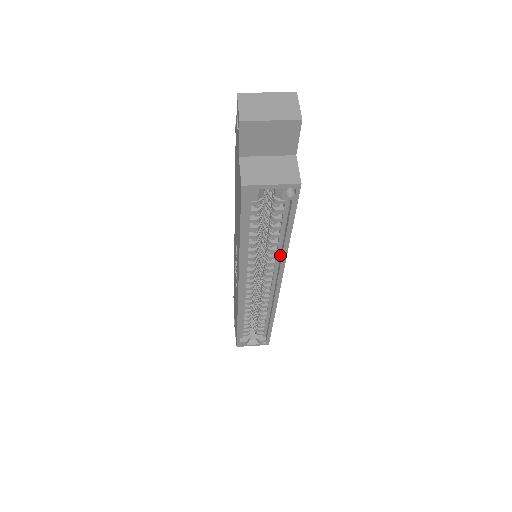
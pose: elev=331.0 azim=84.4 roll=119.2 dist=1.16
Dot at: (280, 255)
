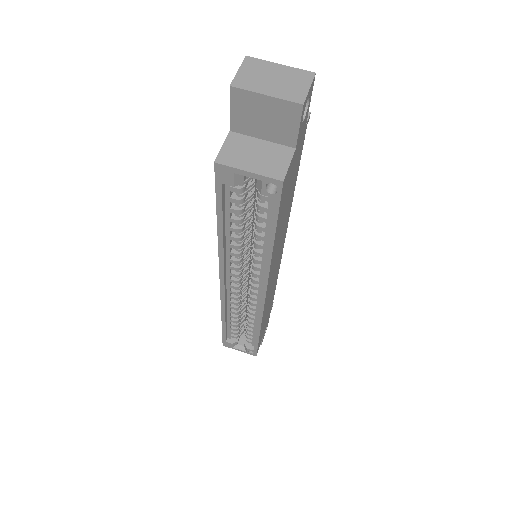
Dot at: occluded
